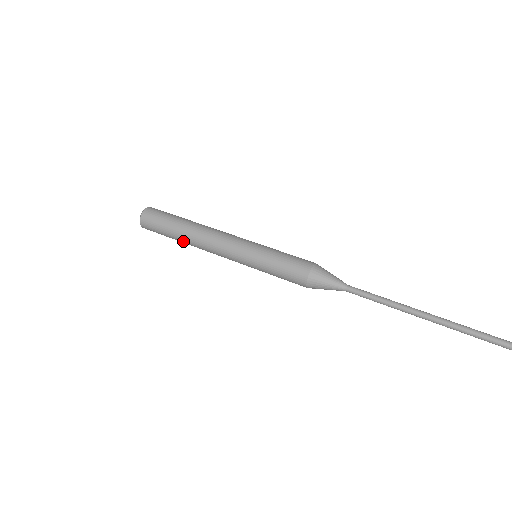
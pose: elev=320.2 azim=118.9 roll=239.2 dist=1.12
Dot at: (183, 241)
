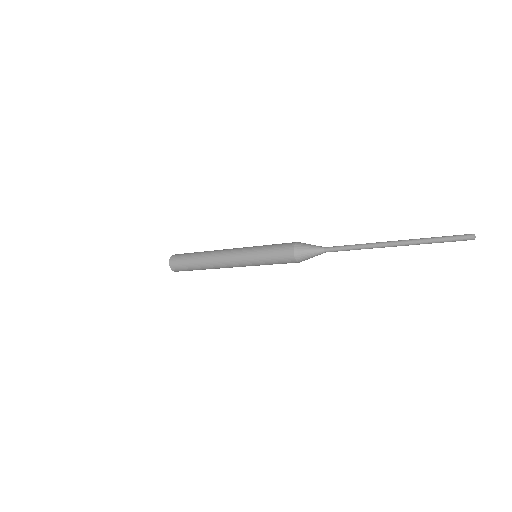
Dot at: (201, 263)
